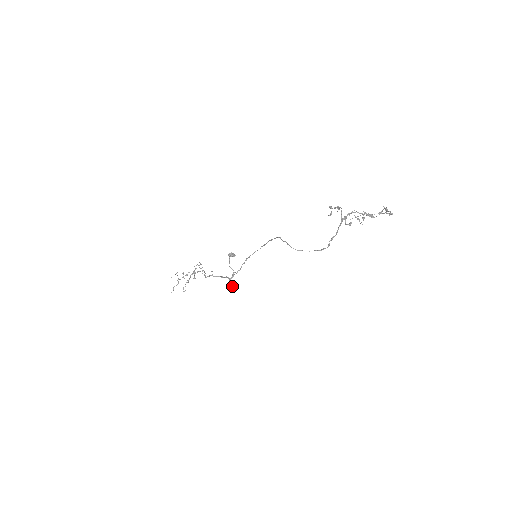
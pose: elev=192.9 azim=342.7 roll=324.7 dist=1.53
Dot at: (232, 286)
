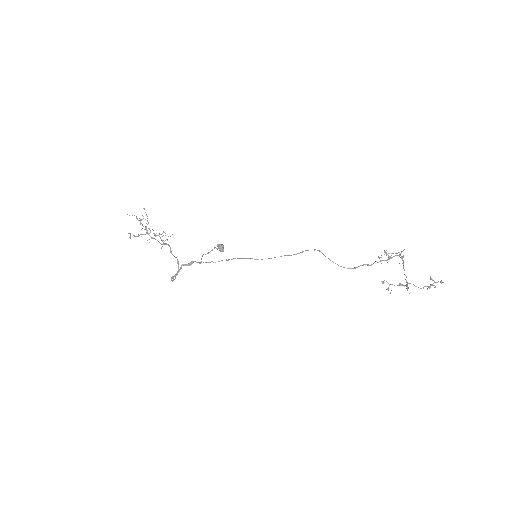
Dot at: occluded
